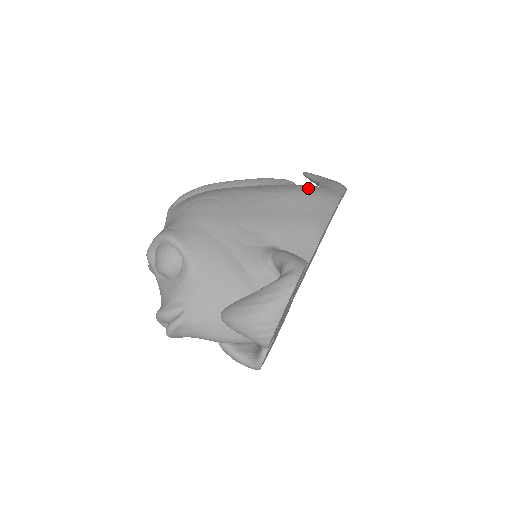
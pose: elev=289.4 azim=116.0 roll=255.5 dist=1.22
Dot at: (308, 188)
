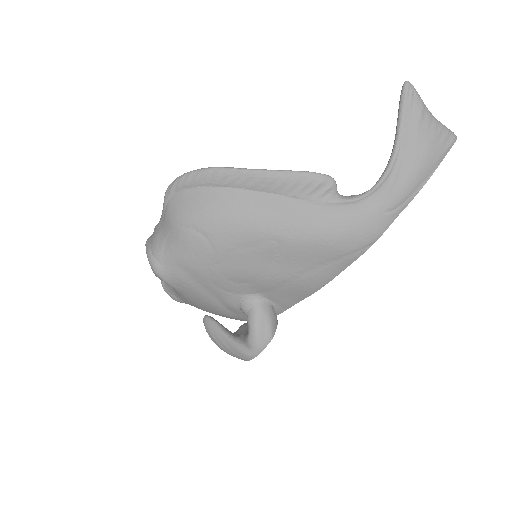
Dot at: (330, 233)
